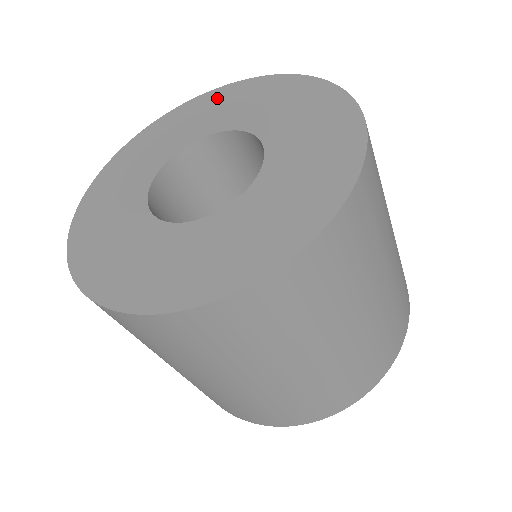
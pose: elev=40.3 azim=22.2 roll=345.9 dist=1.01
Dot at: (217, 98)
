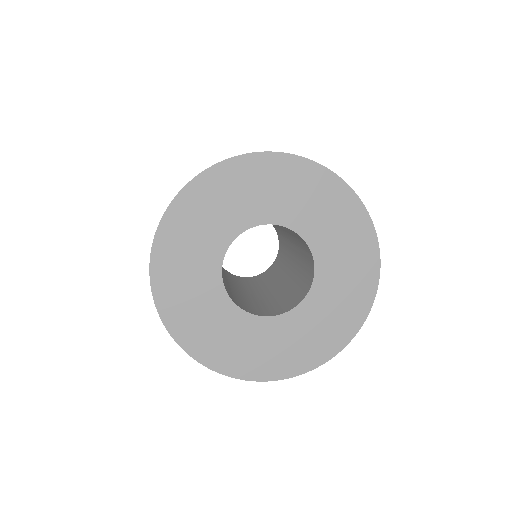
Dot at: (243, 174)
